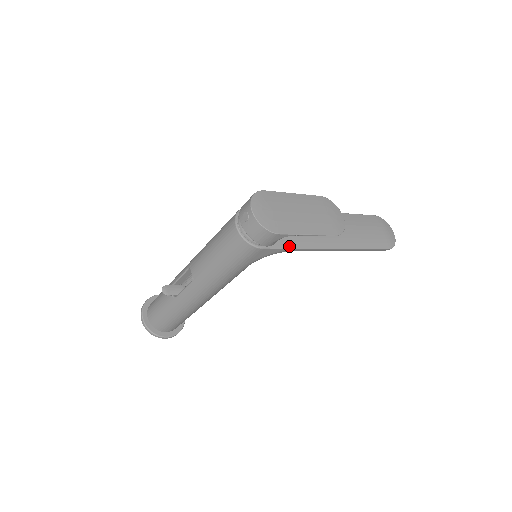
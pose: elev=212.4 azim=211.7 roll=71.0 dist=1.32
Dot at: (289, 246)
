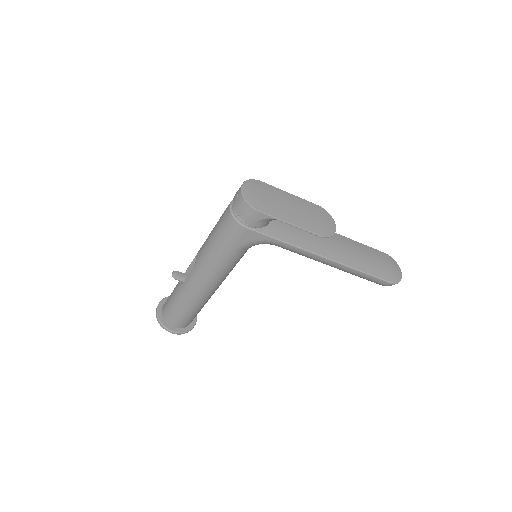
Dot at: (275, 236)
